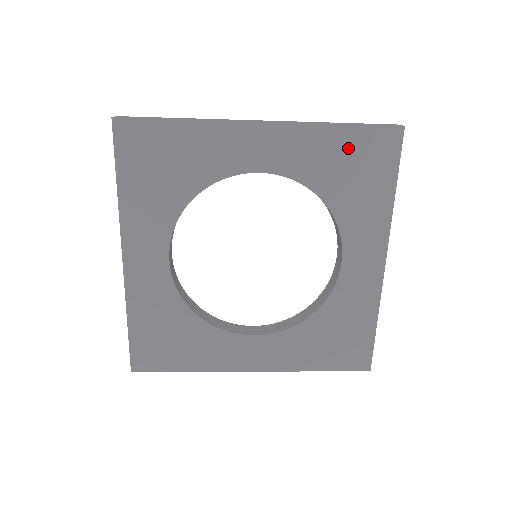
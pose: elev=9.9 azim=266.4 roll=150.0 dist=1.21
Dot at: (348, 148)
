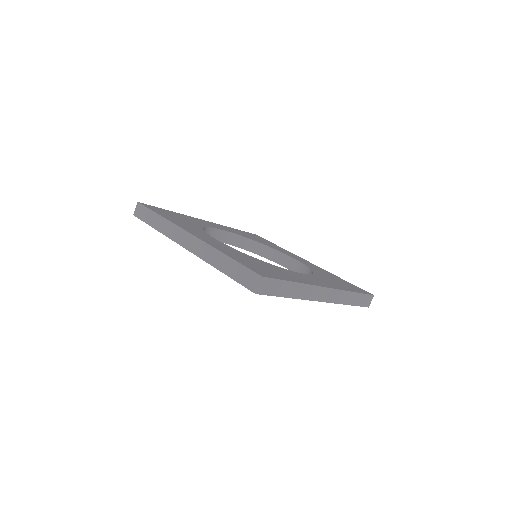
Dot at: occluded
